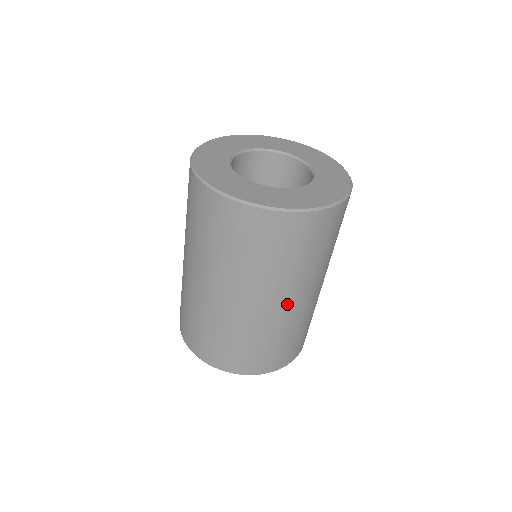
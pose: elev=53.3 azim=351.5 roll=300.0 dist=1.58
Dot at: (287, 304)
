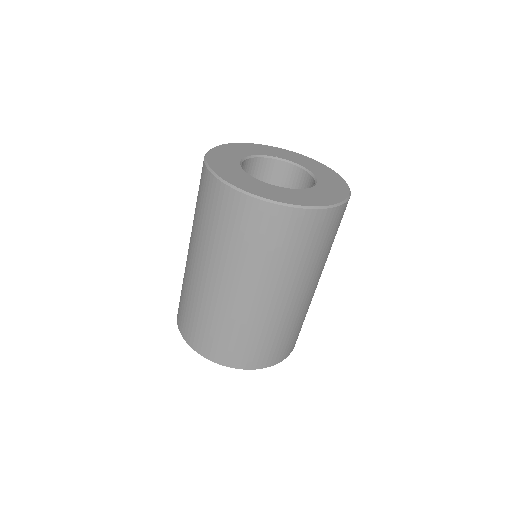
Dot at: (214, 282)
